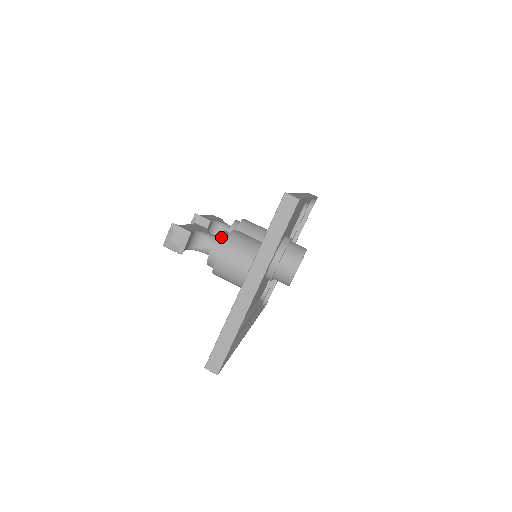
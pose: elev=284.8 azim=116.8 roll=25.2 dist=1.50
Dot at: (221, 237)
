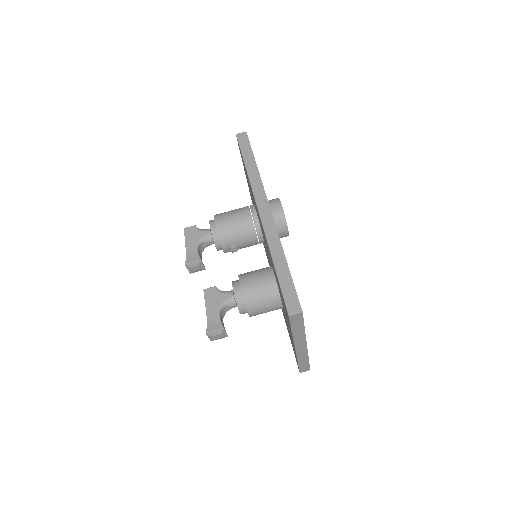
Dot at: (239, 301)
